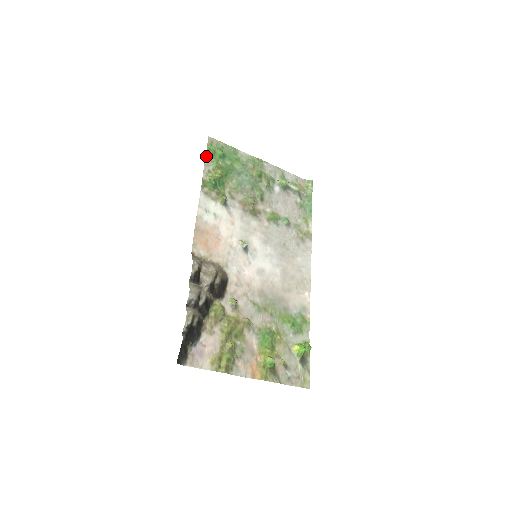
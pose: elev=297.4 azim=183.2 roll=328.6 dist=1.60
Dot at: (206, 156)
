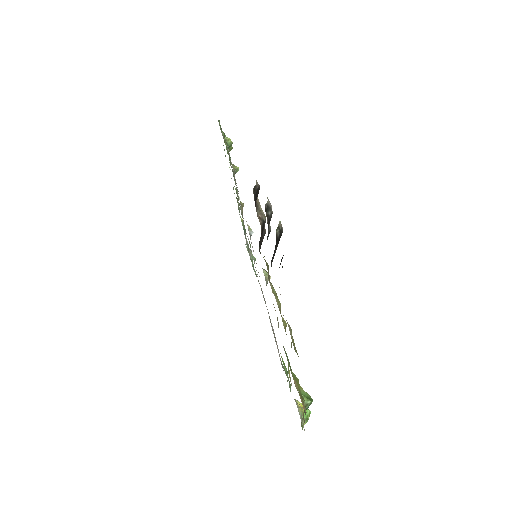
Dot at: (218, 121)
